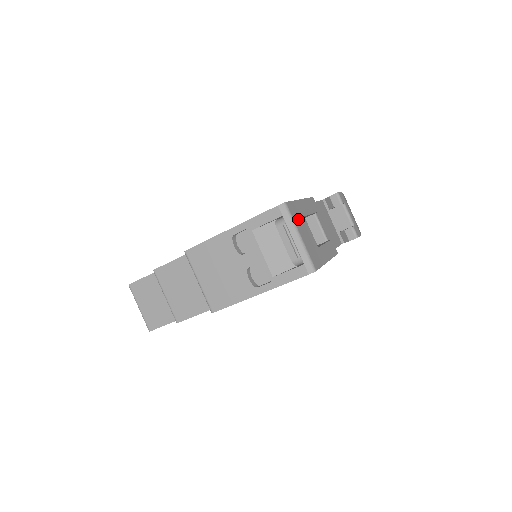
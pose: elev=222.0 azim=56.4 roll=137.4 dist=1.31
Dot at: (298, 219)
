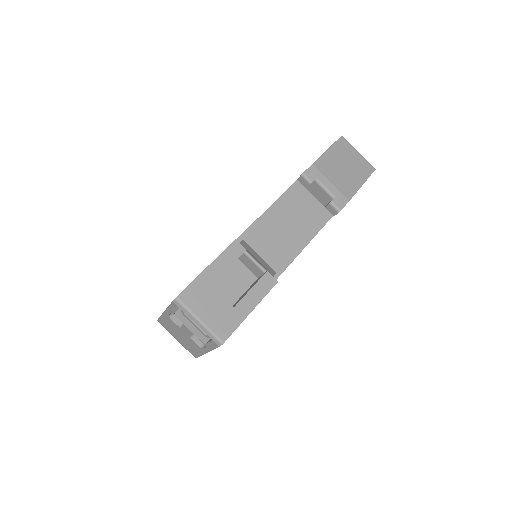
Dot at: (198, 300)
